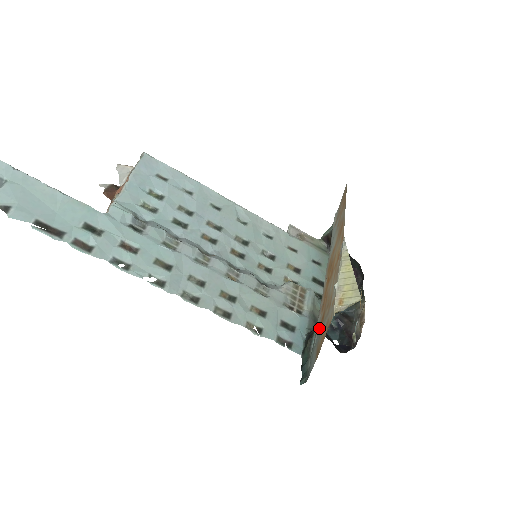
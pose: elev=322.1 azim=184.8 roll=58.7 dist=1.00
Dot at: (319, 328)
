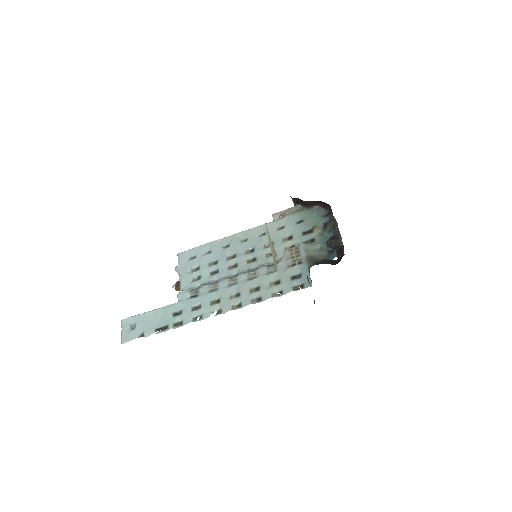
Dot at: occluded
